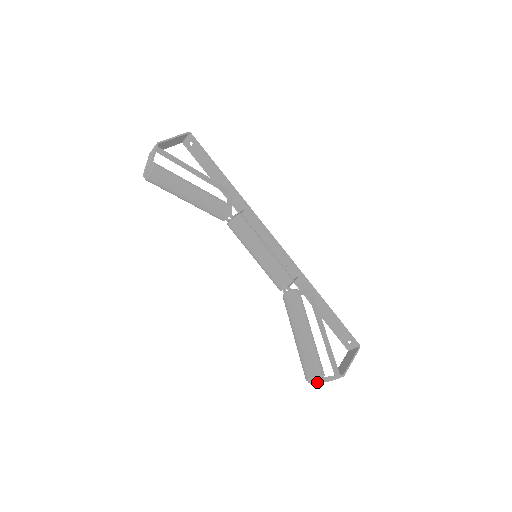
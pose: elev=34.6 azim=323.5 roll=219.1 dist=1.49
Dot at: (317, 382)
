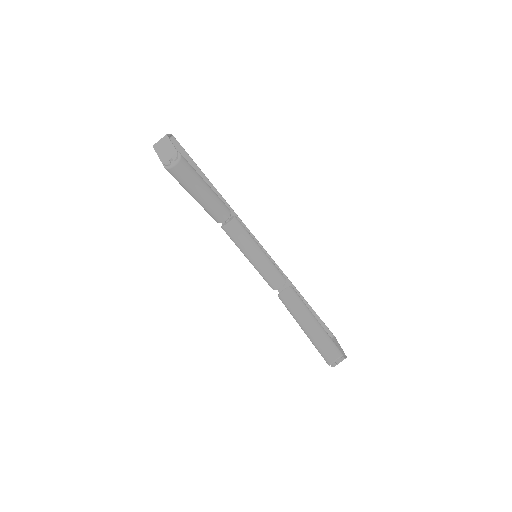
Dot at: (333, 366)
